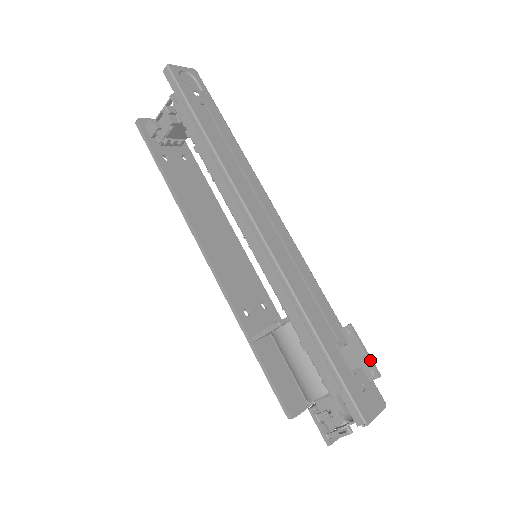
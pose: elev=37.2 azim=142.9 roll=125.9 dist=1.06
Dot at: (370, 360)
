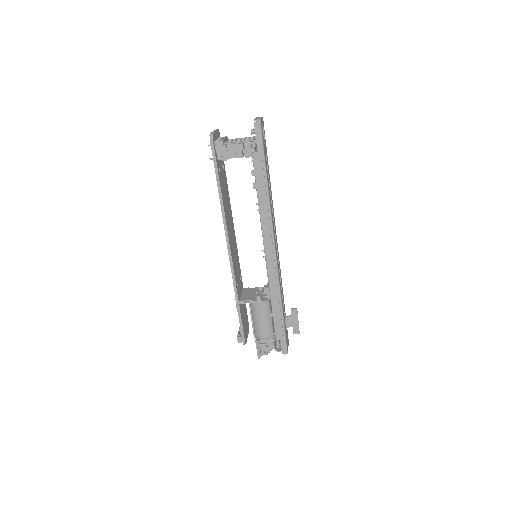
Dot at: occluded
